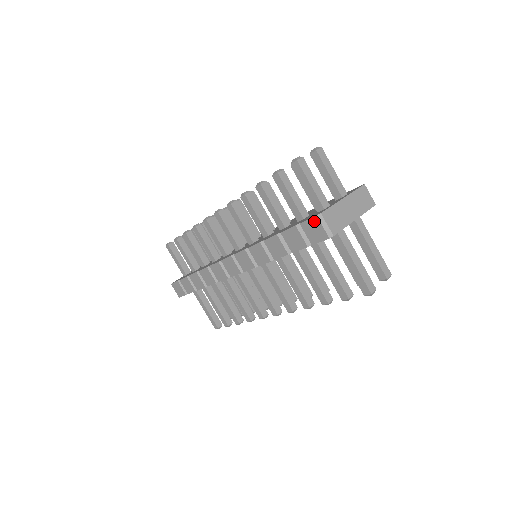
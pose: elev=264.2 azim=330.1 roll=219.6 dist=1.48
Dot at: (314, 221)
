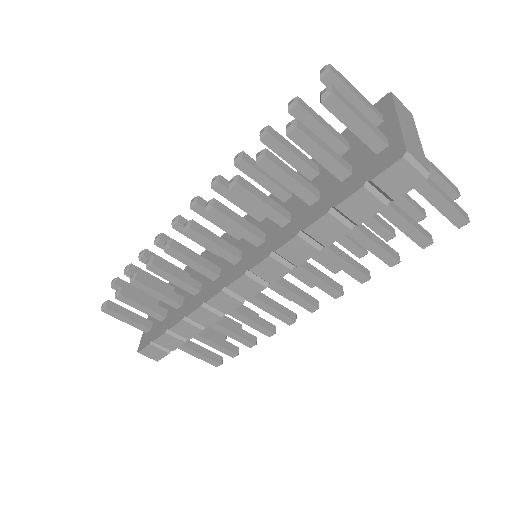
Dot at: (398, 166)
